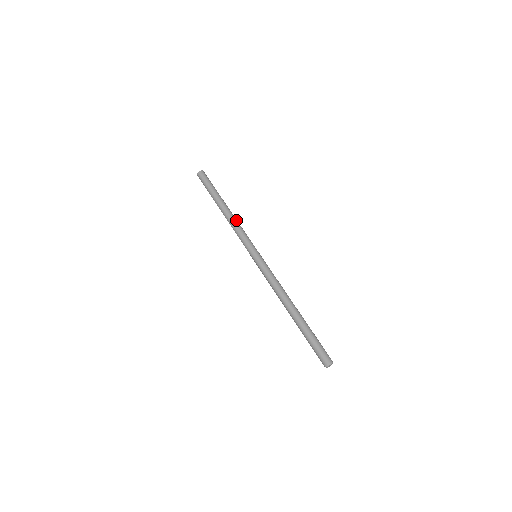
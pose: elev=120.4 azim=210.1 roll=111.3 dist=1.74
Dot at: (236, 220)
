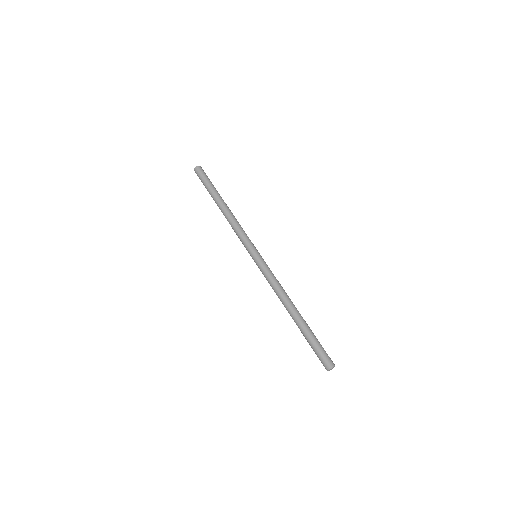
Dot at: (235, 218)
